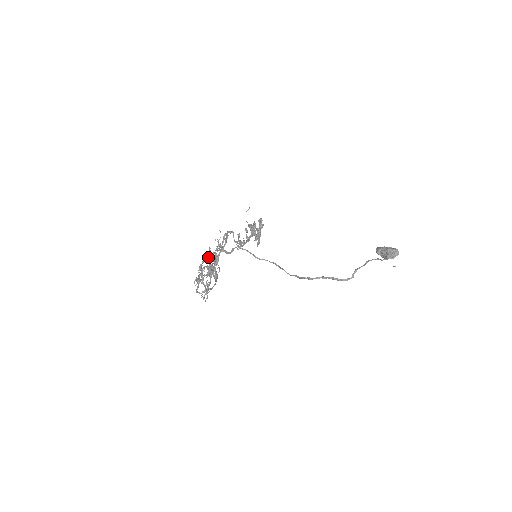
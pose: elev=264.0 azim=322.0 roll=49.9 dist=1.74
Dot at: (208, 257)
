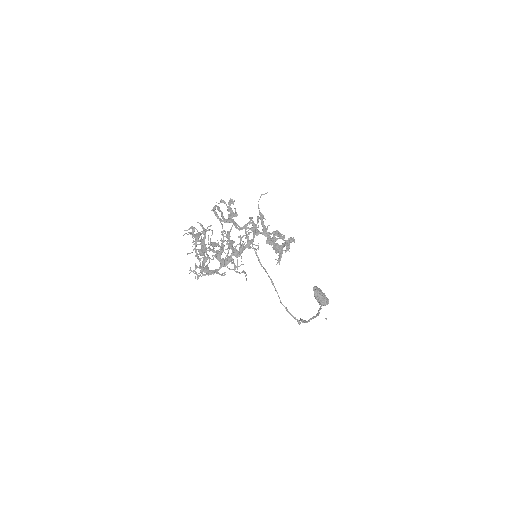
Dot at: (241, 253)
